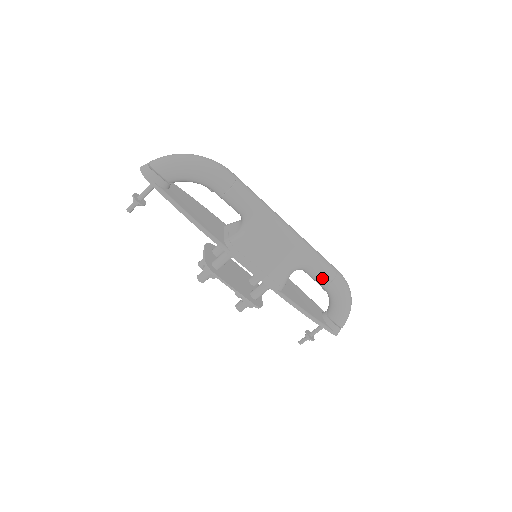
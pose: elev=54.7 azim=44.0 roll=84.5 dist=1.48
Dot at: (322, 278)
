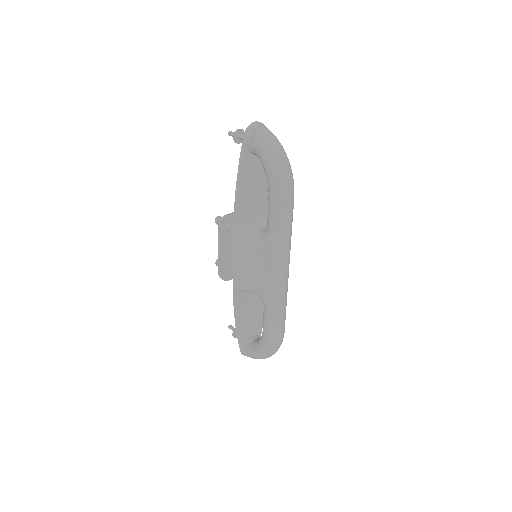
Dot at: (265, 321)
